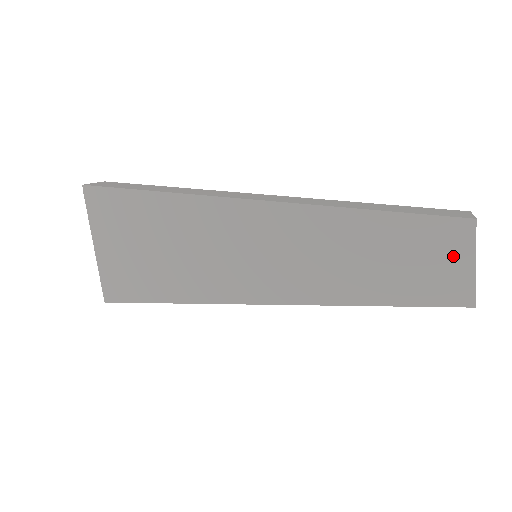
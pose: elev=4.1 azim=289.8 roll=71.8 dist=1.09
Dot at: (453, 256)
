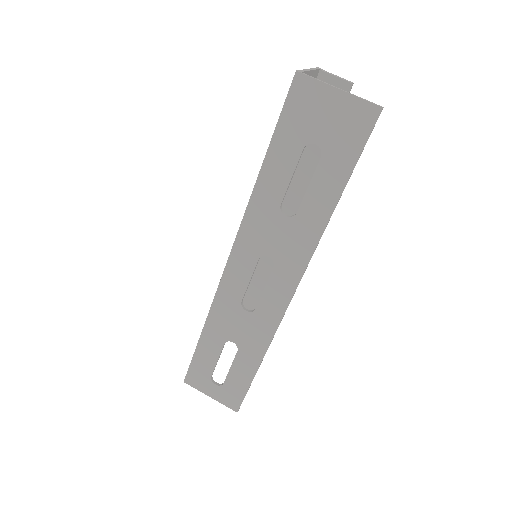
Dot at: occluded
